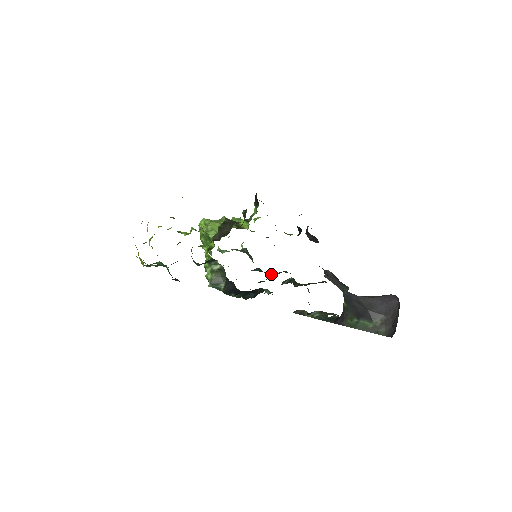
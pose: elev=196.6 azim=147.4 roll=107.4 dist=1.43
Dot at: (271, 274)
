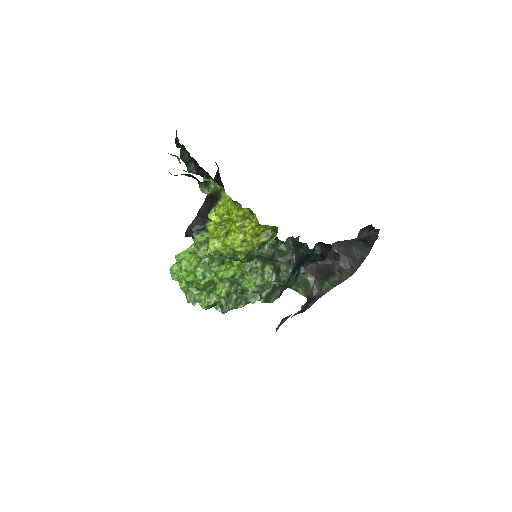
Dot at: occluded
